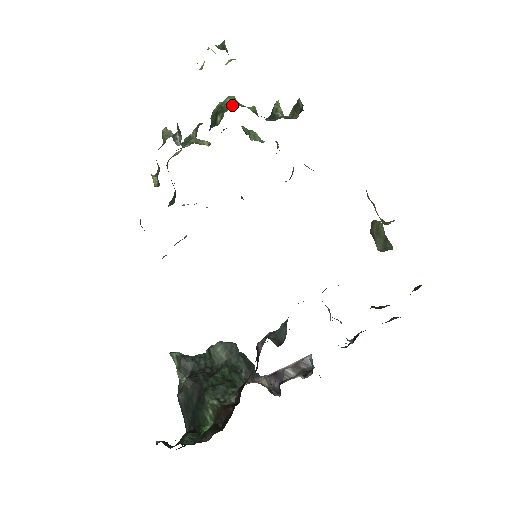
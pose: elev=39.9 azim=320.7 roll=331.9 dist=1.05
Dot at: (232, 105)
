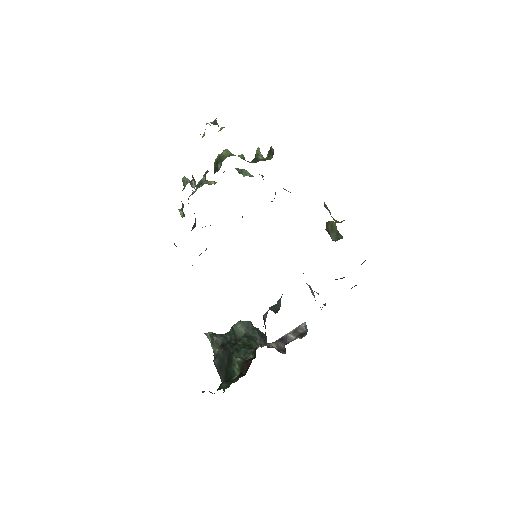
Dot at: (227, 156)
